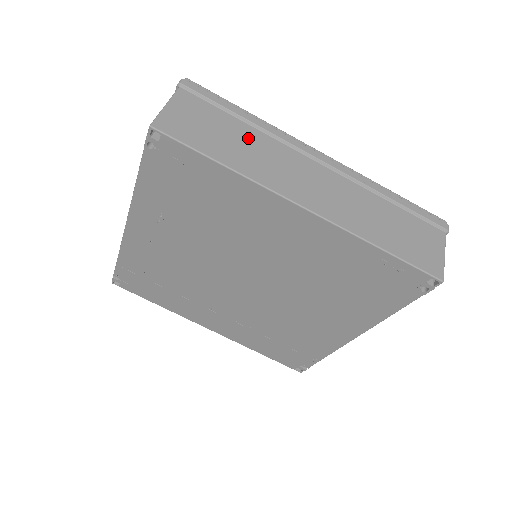
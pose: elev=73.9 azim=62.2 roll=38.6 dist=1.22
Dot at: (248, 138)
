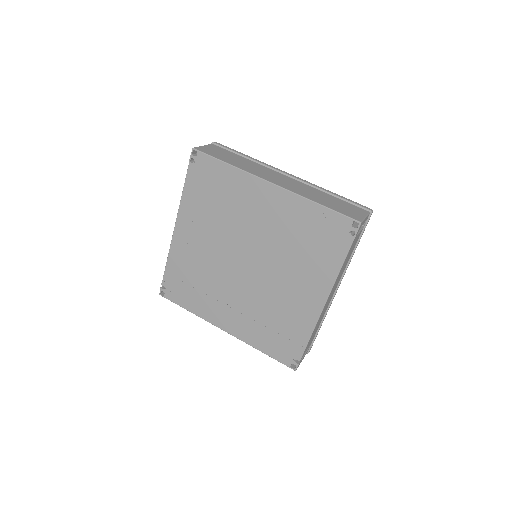
Dot at: (245, 161)
